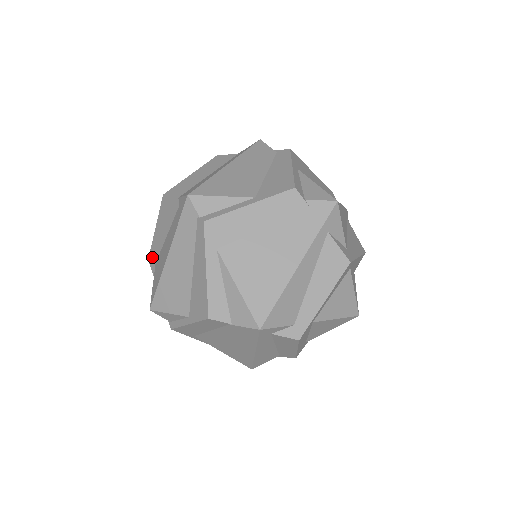
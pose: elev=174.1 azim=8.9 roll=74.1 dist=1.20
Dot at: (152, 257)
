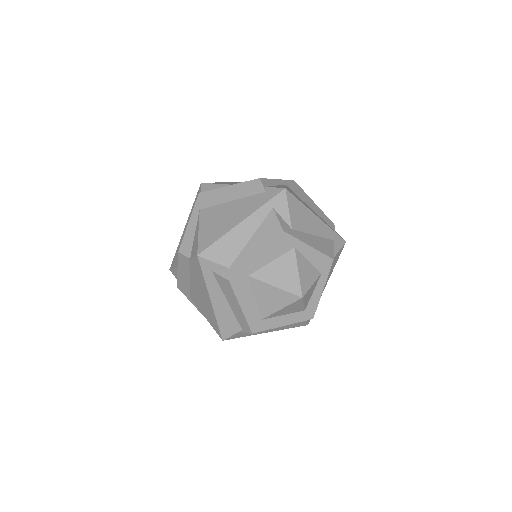
Dot at: occluded
